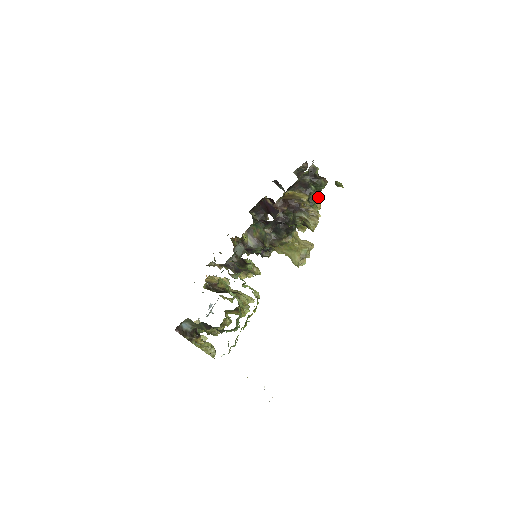
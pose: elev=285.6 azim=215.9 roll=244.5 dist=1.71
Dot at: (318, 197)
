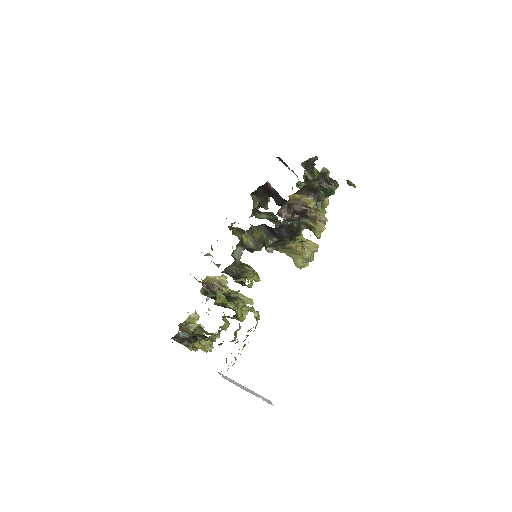
Dot at: occluded
